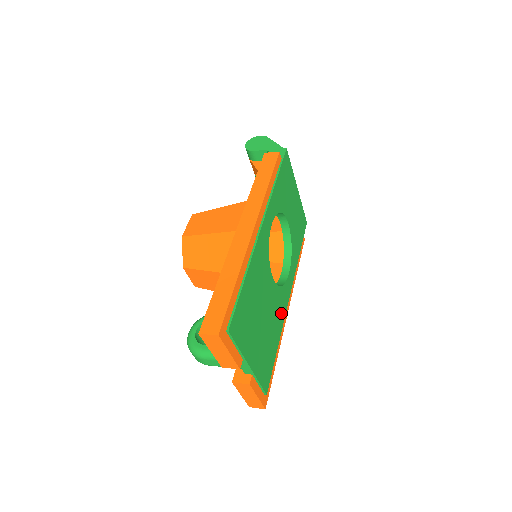
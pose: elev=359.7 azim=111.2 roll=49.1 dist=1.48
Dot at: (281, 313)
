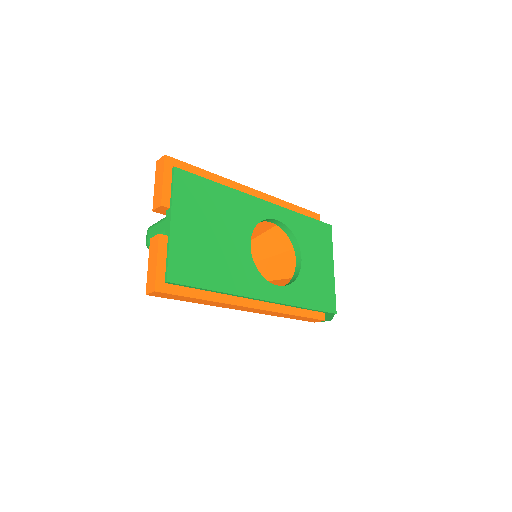
Dot at: (242, 283)
